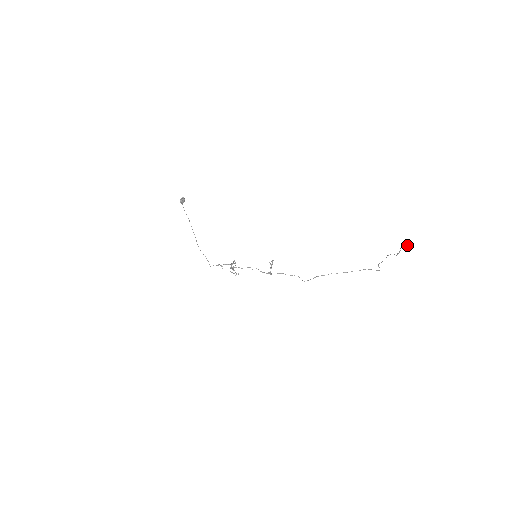
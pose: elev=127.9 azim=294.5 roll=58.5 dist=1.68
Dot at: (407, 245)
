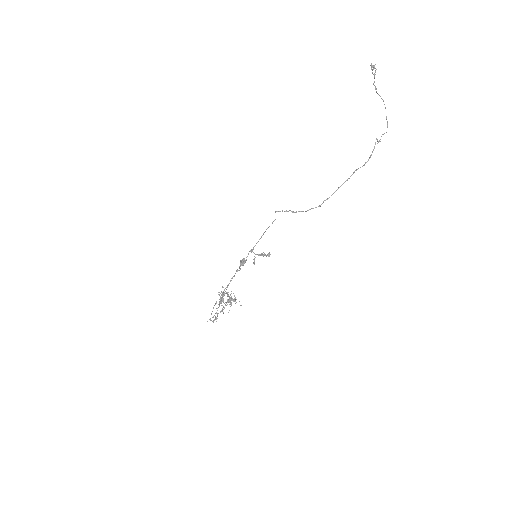
Dot at: (370, 65)
